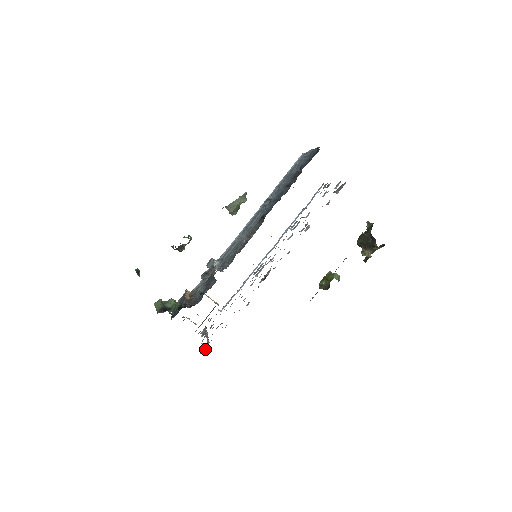
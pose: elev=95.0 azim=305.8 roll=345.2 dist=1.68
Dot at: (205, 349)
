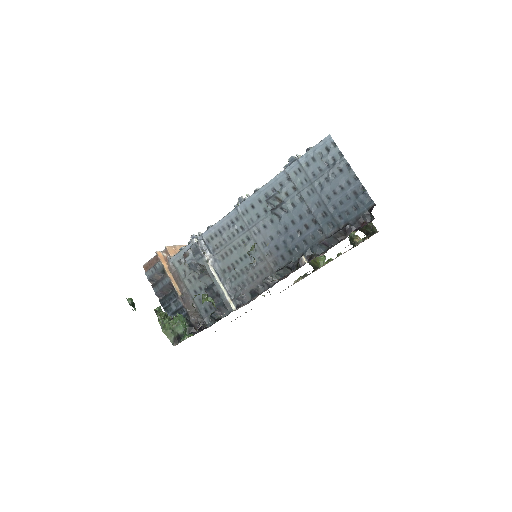
Dot at: occluded
